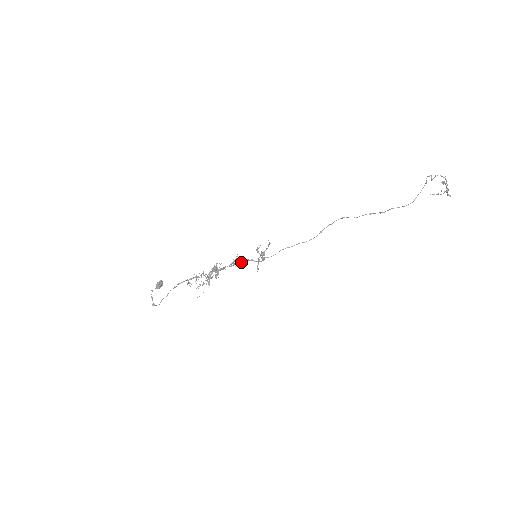
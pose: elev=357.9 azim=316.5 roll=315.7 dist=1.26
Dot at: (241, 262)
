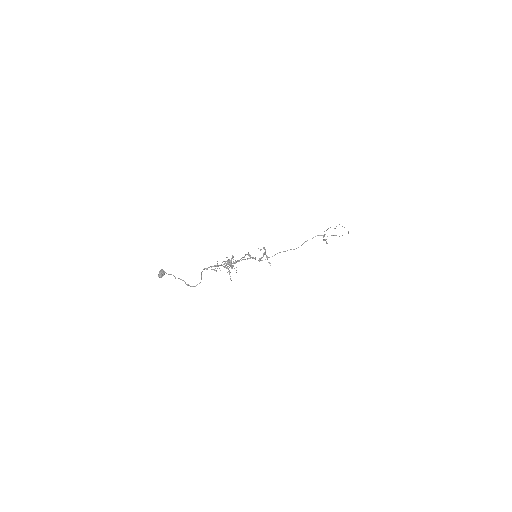
Dot at: (248, 258)
